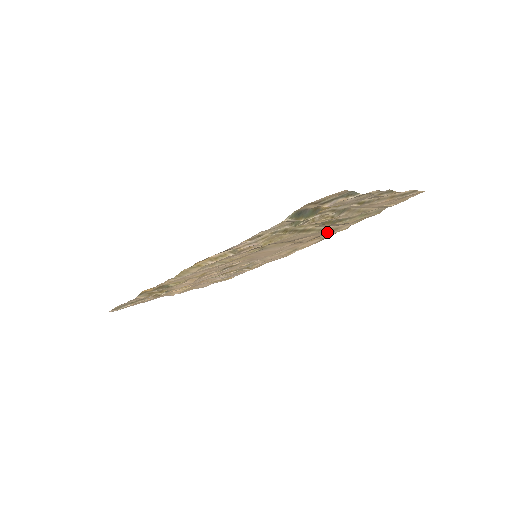
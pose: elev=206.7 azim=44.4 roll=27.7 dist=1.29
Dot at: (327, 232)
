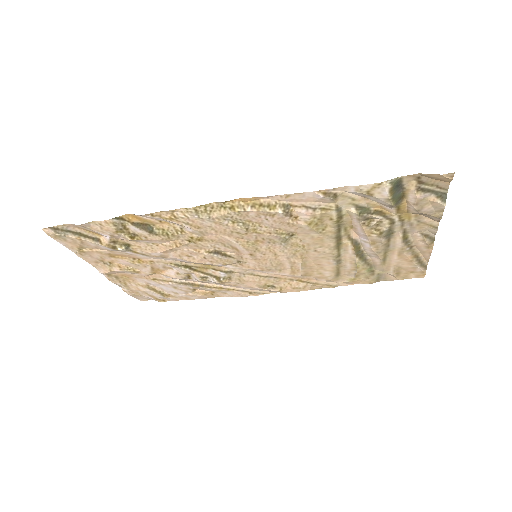
Dot at: (329, 272)
